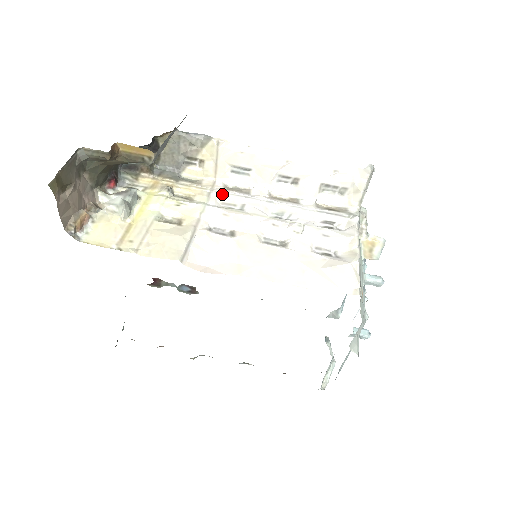
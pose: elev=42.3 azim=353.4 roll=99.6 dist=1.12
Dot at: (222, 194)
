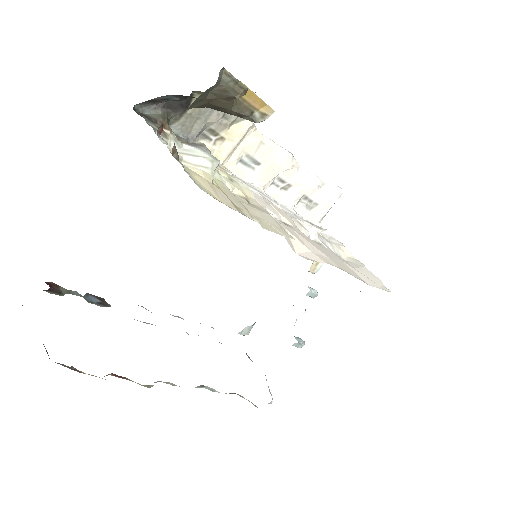
Dot at: (241, 181)
